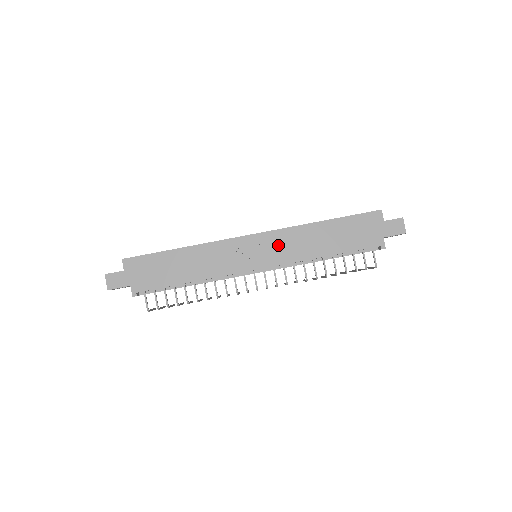
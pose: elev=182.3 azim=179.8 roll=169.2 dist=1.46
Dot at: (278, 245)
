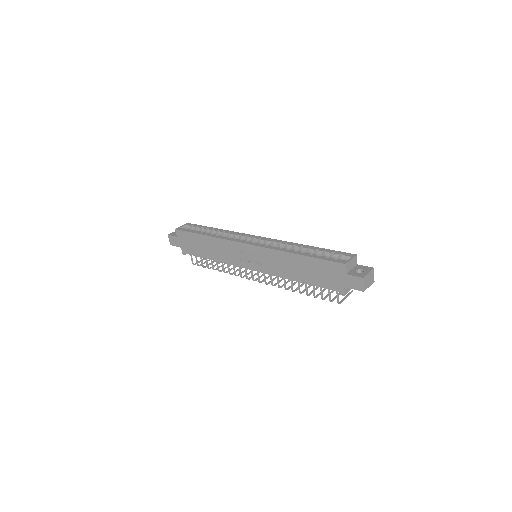
Dot at: (264, 259)
